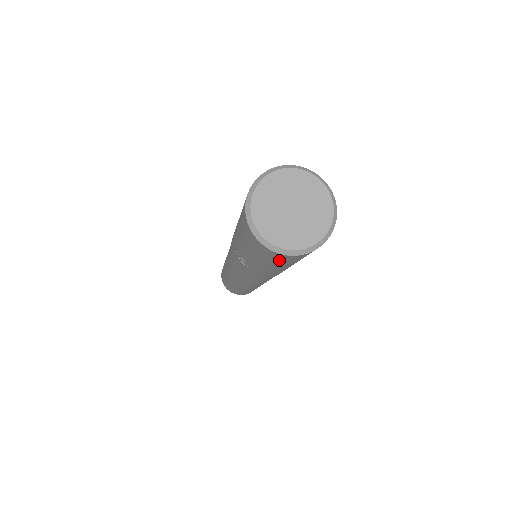
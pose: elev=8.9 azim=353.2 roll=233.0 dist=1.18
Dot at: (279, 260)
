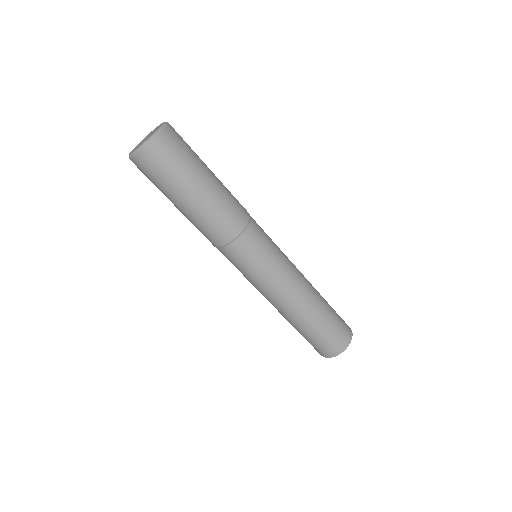
Dot at: (146, 173)
